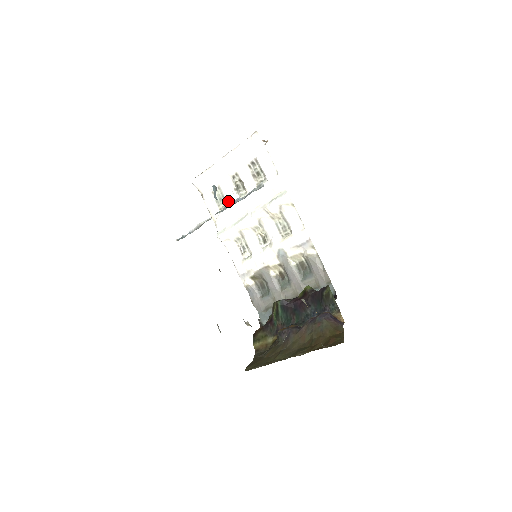
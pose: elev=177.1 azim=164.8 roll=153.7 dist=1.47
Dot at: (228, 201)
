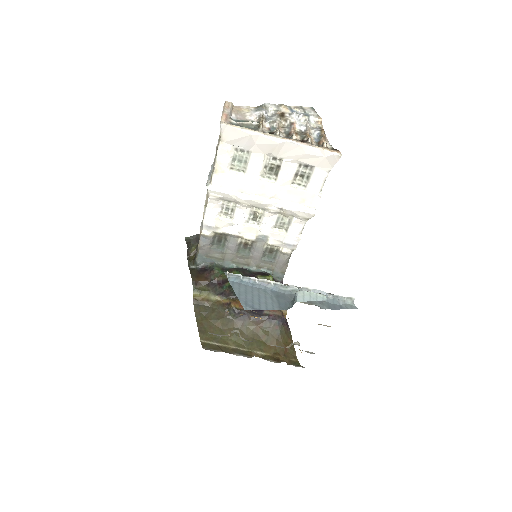
Dot at: (249, 171)
